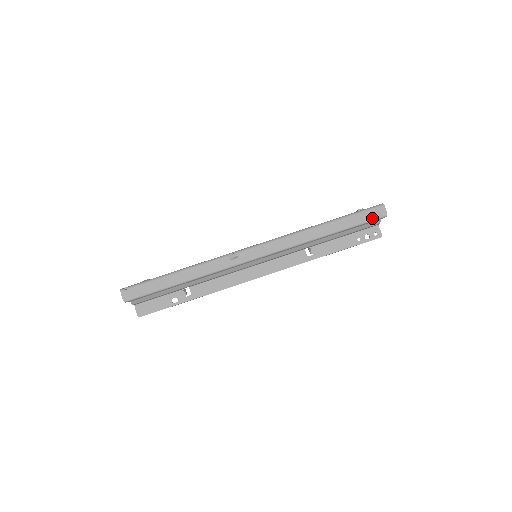
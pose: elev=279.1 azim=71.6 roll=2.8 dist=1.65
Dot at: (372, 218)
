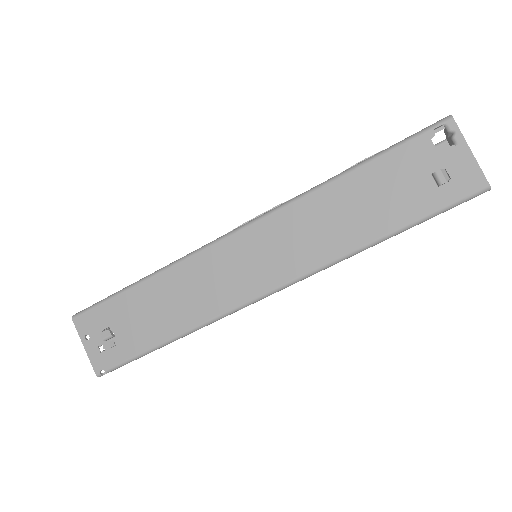
Dot at: occluded
